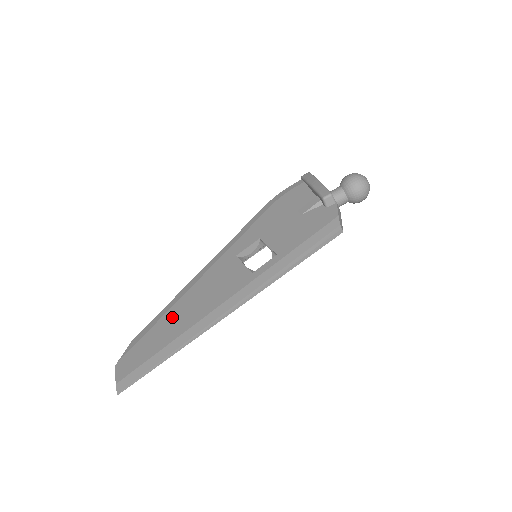
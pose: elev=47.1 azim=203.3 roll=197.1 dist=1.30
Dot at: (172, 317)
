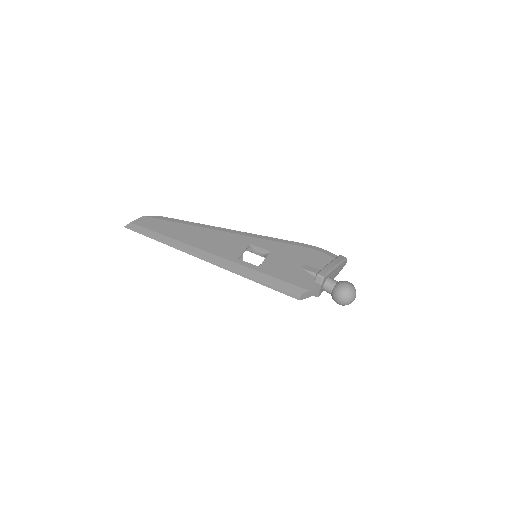
Dot at: (187, 229)
